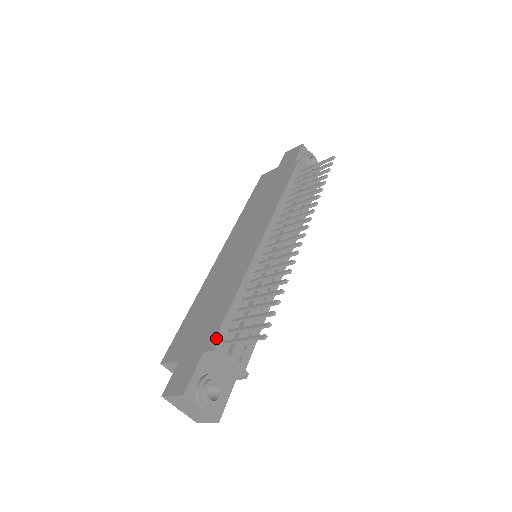
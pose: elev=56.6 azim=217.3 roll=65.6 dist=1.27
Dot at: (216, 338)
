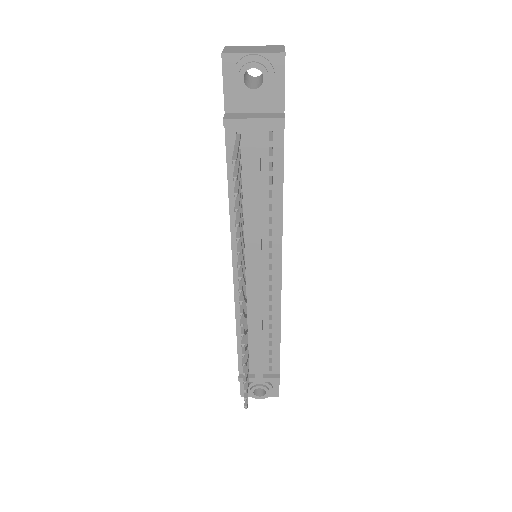
Dot at: (239, 369)
